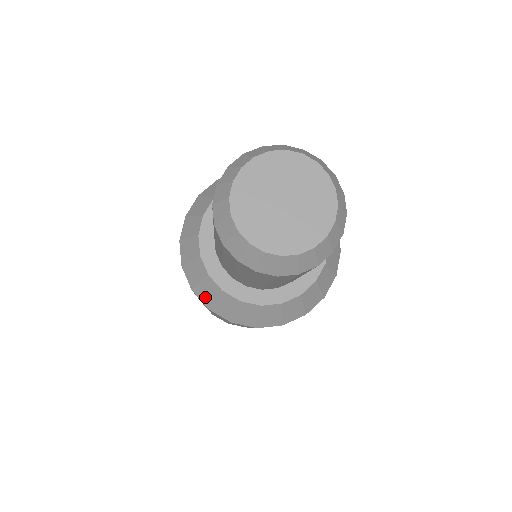
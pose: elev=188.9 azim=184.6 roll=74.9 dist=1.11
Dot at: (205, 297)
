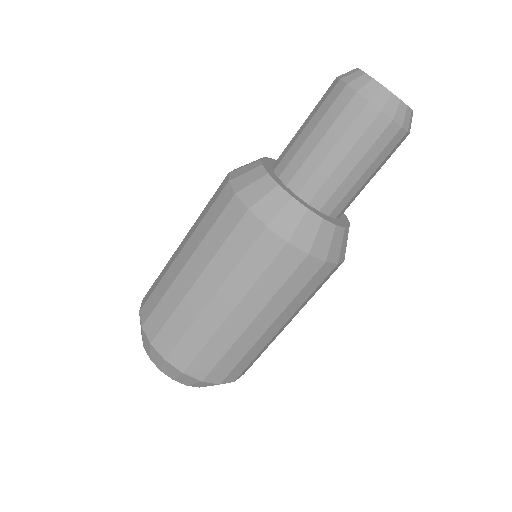
Dot at: (241, 183)
